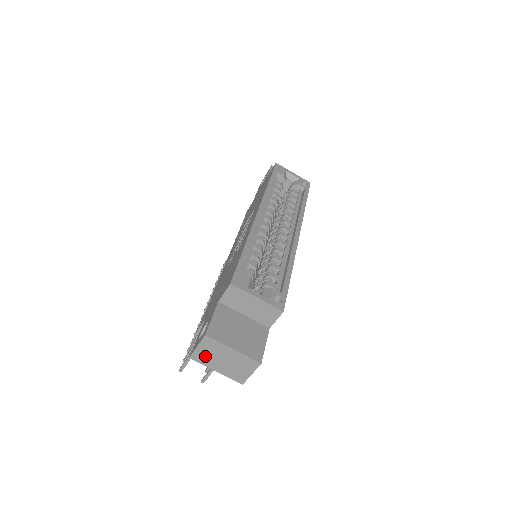
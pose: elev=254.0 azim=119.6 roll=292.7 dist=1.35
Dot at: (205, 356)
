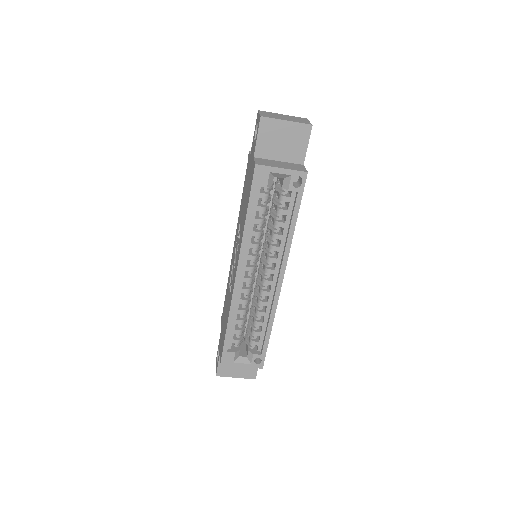
Dot at: occluded
